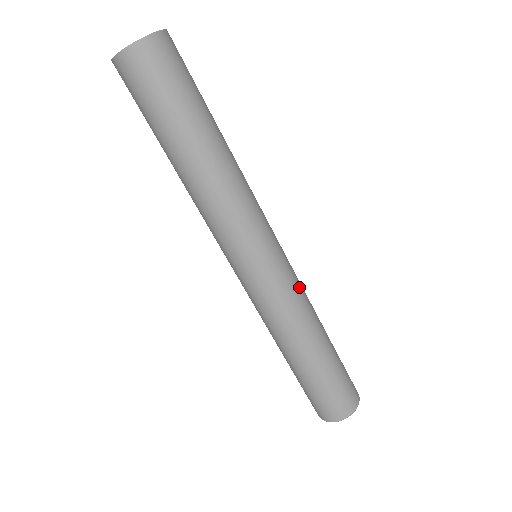
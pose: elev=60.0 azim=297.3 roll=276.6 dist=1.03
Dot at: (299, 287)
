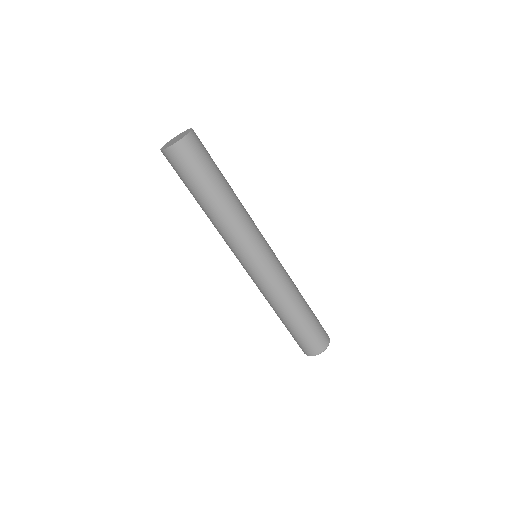
Dot at: (285, 272)
